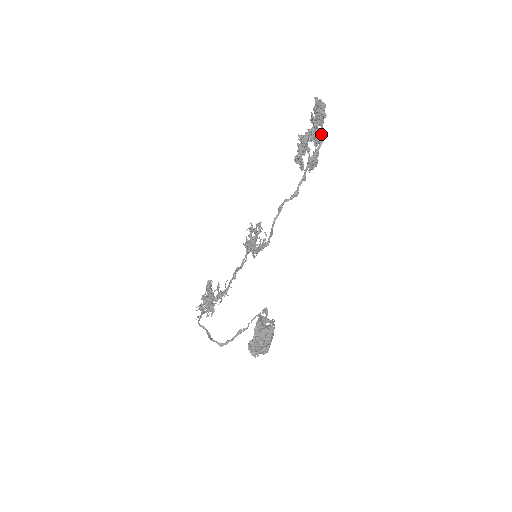
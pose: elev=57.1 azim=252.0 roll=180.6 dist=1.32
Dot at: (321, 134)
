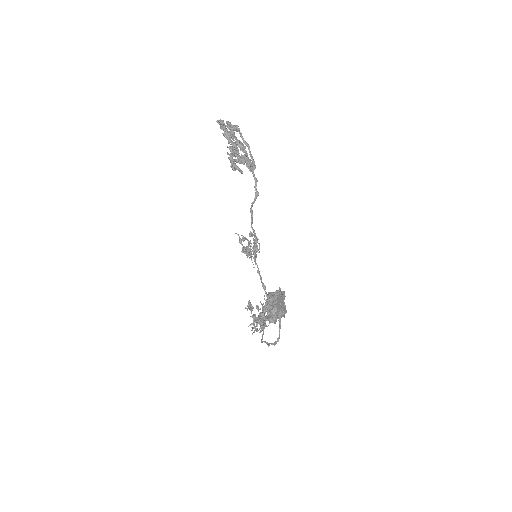
Dot at: (244, 143)
